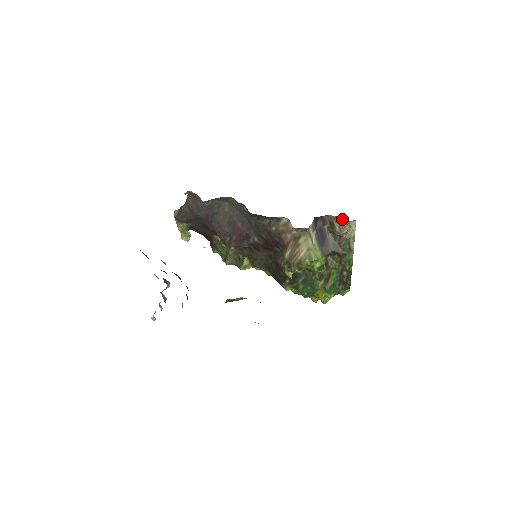
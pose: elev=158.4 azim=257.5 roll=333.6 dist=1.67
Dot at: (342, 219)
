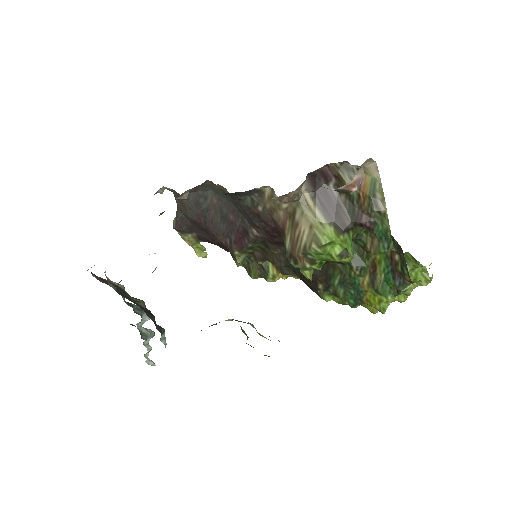
Dot at: (352, 165)
